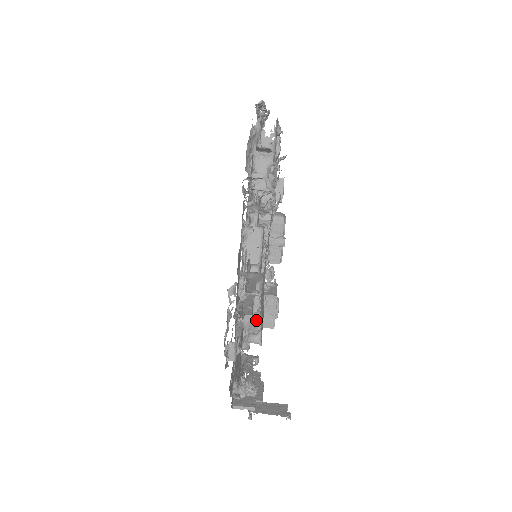
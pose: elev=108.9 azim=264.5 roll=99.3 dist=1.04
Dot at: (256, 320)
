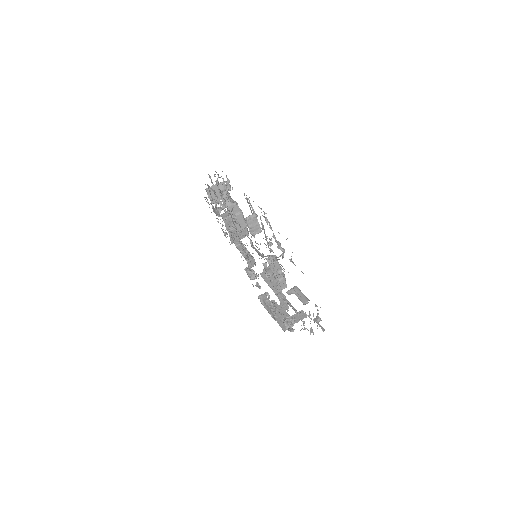
Dot at: occluded
